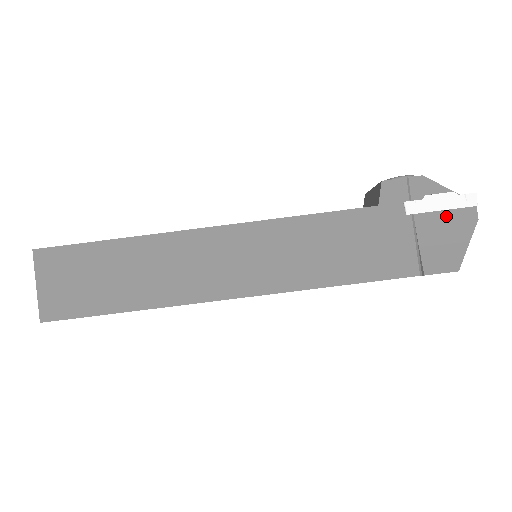
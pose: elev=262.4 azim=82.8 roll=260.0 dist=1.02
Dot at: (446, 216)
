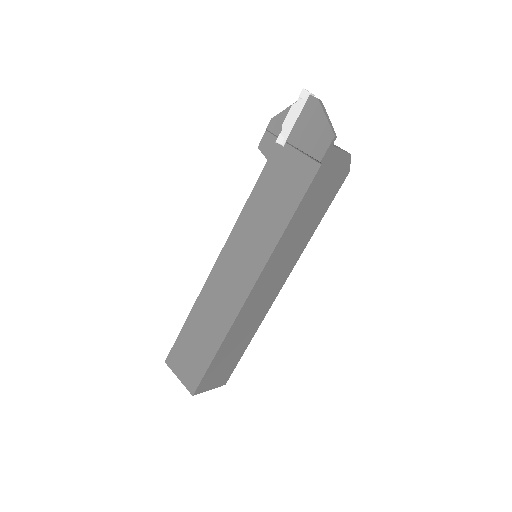
Dot at: (301, 120)
